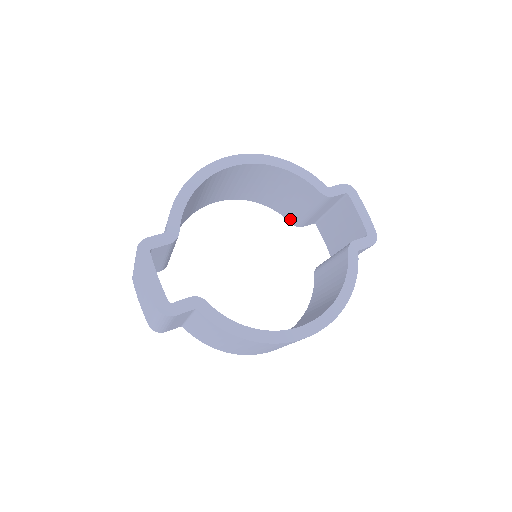
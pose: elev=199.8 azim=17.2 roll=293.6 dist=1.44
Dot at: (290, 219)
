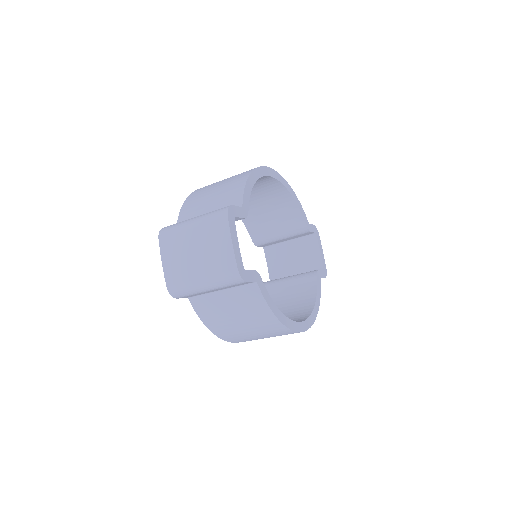
Dot at: (254, 236)
